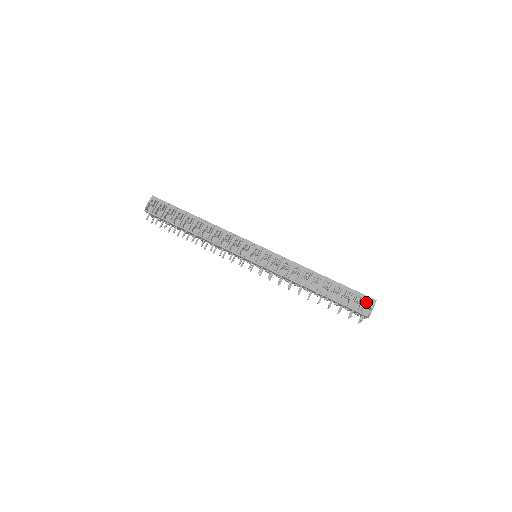
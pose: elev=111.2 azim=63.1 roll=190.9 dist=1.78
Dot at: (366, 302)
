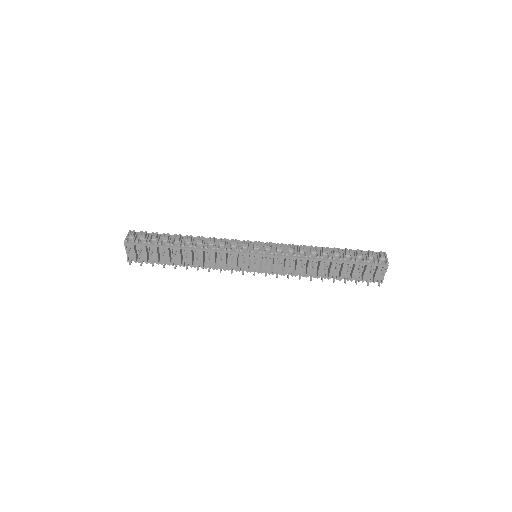
Dot at: (378, 255)
